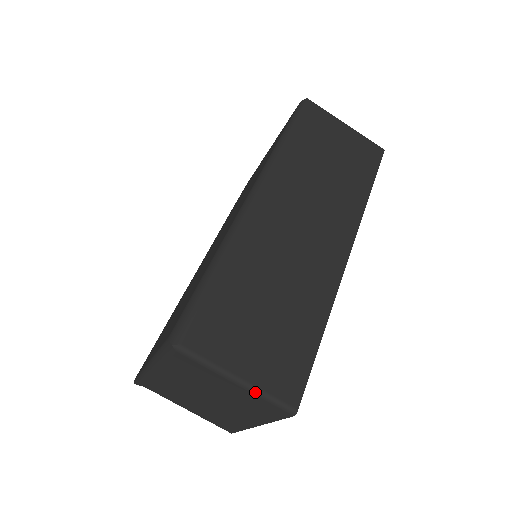
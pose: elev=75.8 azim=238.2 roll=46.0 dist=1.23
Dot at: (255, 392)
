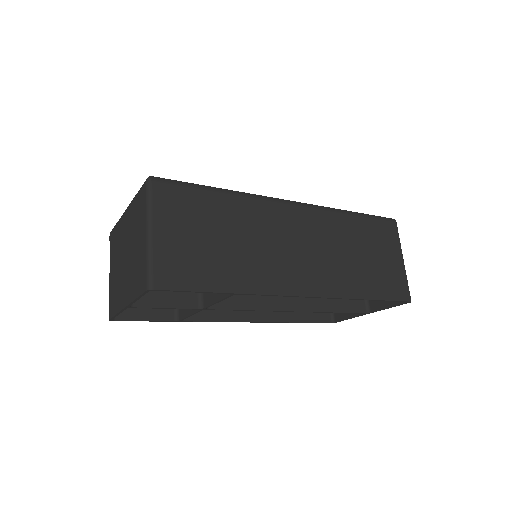
Dot at: (148, 250)
